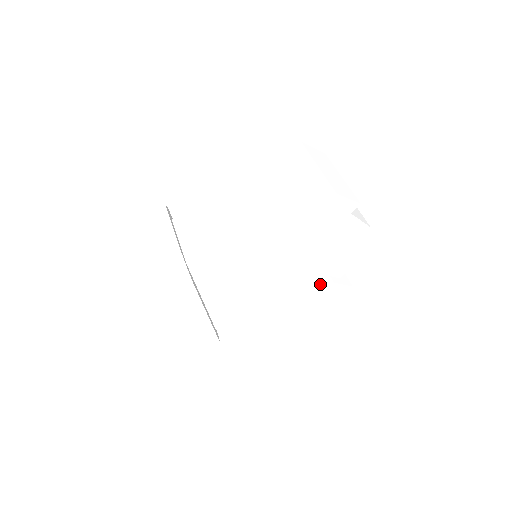
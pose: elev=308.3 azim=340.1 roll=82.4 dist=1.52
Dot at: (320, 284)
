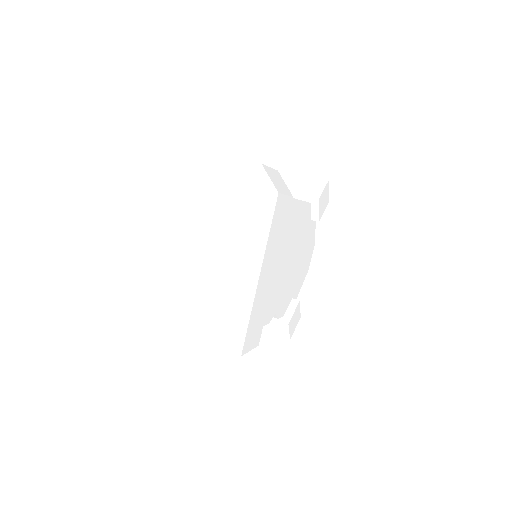
Dot at: (287, 307)
